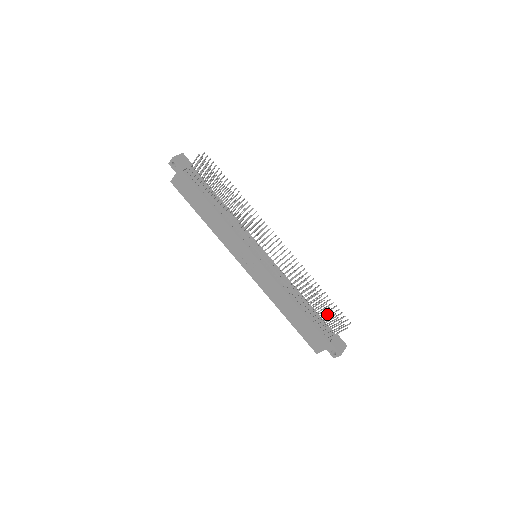
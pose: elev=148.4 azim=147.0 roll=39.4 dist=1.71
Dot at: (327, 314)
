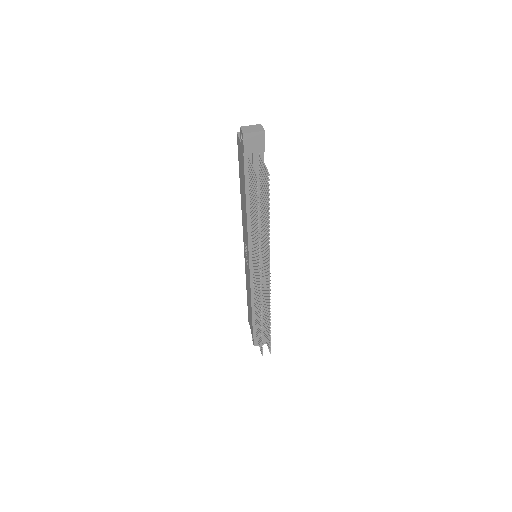
Dot at: (260, 337)
